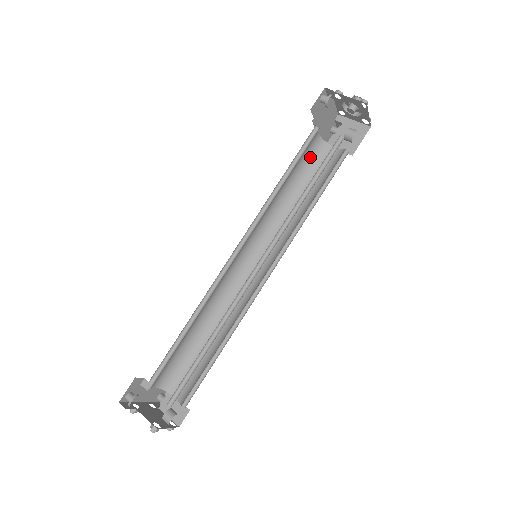
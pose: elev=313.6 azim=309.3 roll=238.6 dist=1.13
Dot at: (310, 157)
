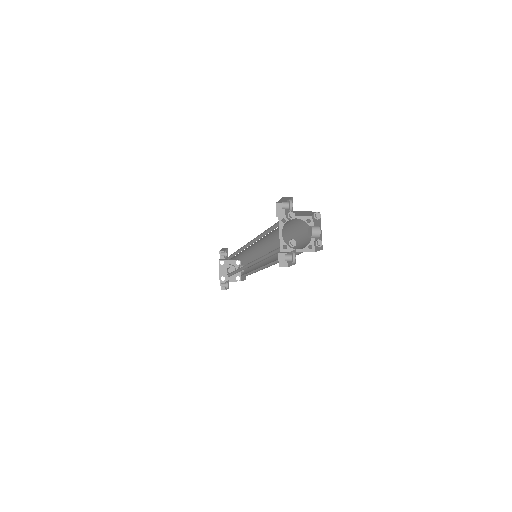
Dot at: occluded
